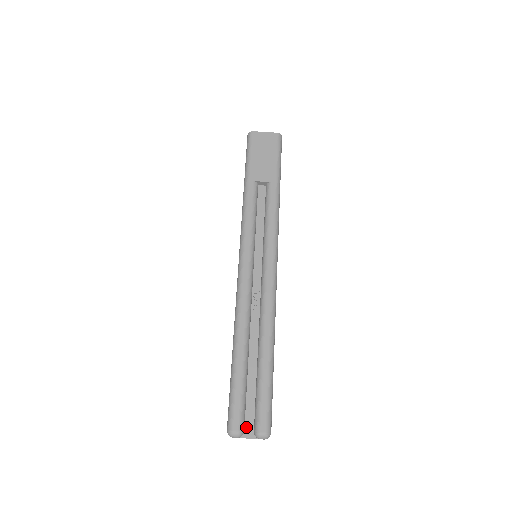
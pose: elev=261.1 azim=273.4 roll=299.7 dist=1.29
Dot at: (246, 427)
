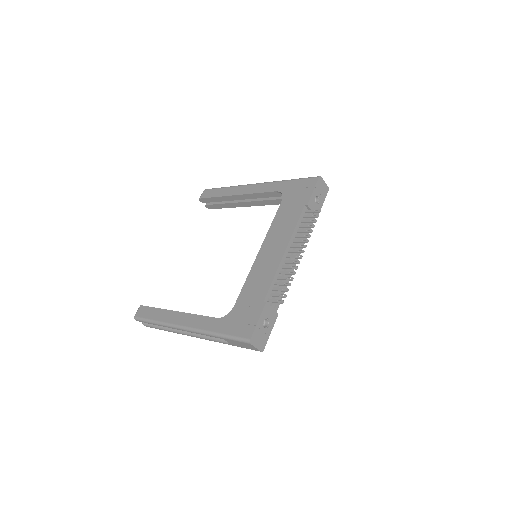
Dot at: occluded
